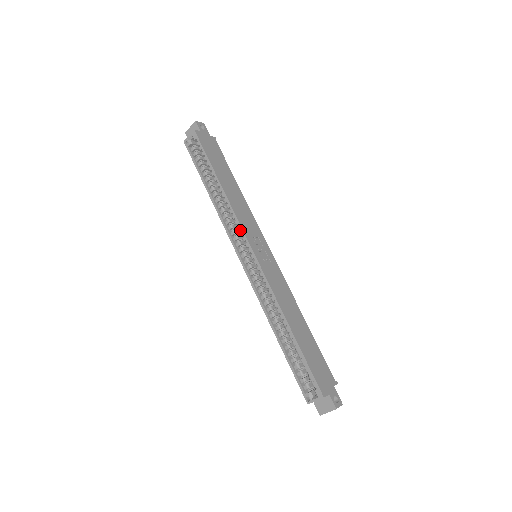
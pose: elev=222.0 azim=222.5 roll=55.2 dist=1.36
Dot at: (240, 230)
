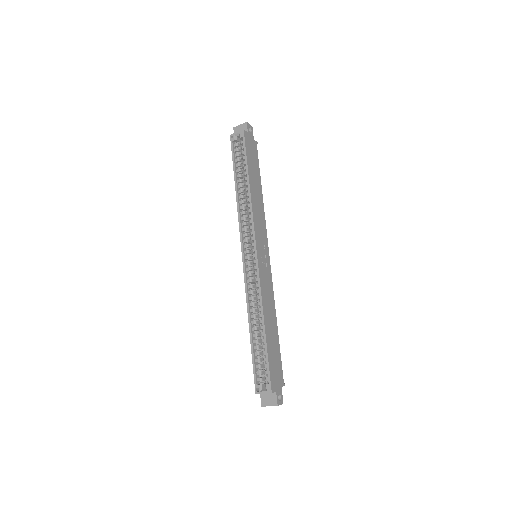
Dot at: (251, 229)
